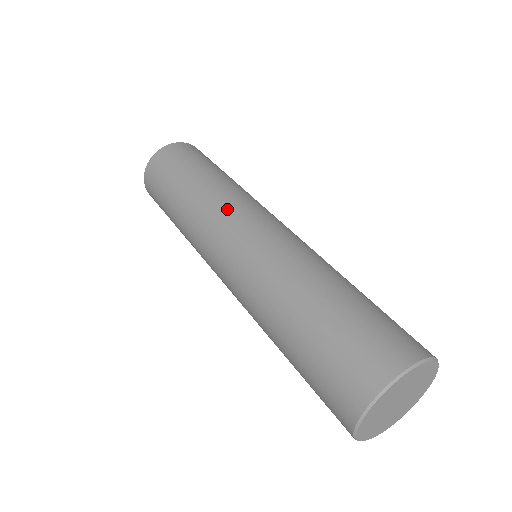
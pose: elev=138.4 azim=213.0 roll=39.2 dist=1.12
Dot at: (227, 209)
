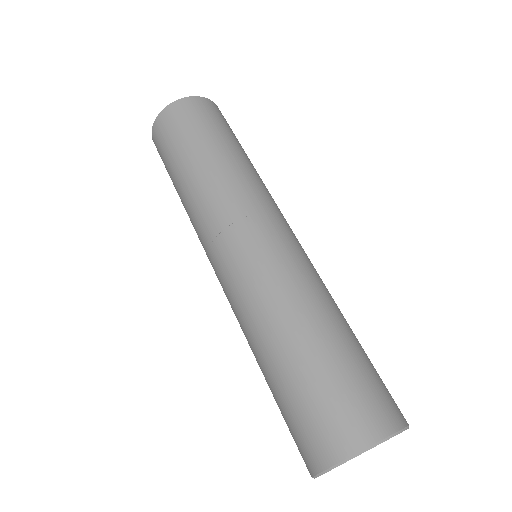
Dot at: (268, 199)
